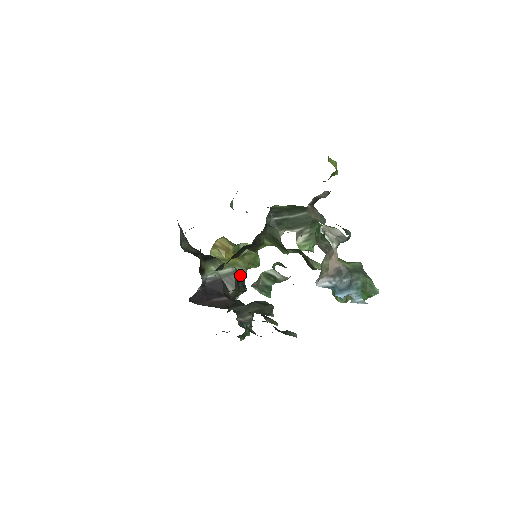
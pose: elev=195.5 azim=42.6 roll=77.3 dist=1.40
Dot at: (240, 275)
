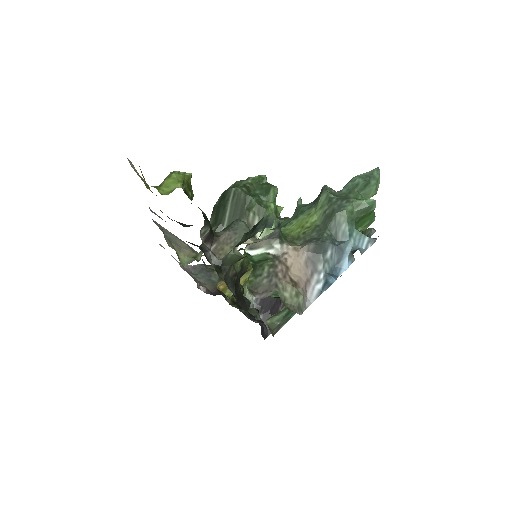
Dot at: occluded
